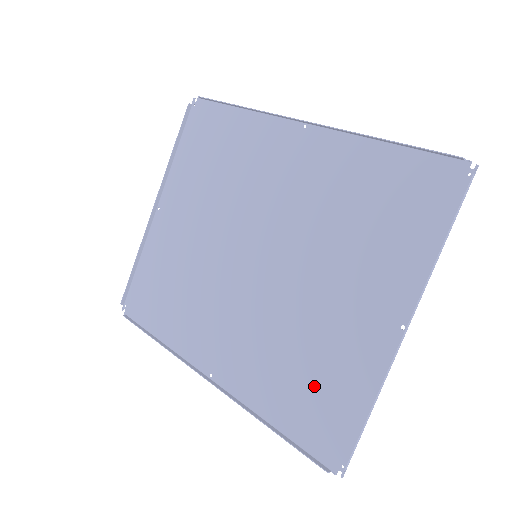
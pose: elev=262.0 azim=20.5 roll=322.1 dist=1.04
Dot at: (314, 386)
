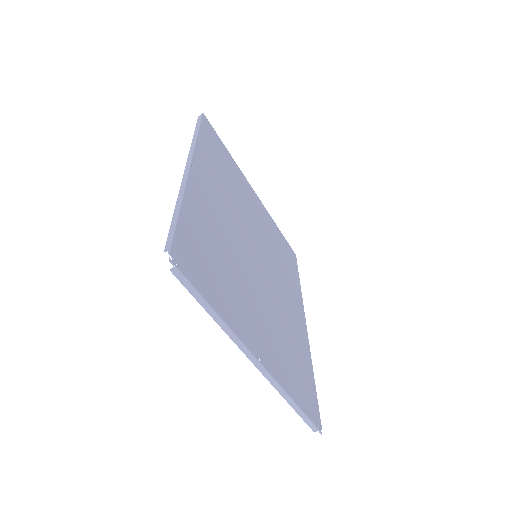
Dot at: (294, 366)
